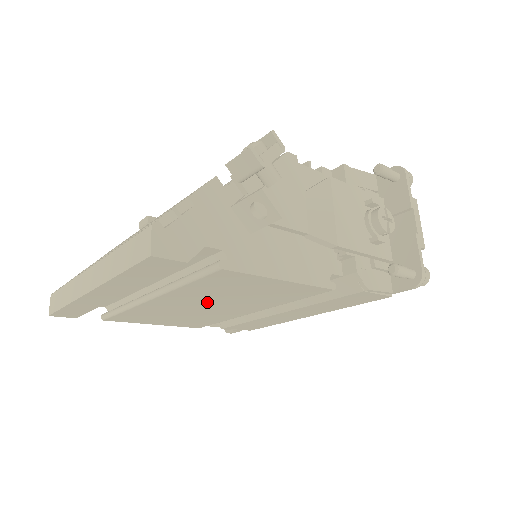
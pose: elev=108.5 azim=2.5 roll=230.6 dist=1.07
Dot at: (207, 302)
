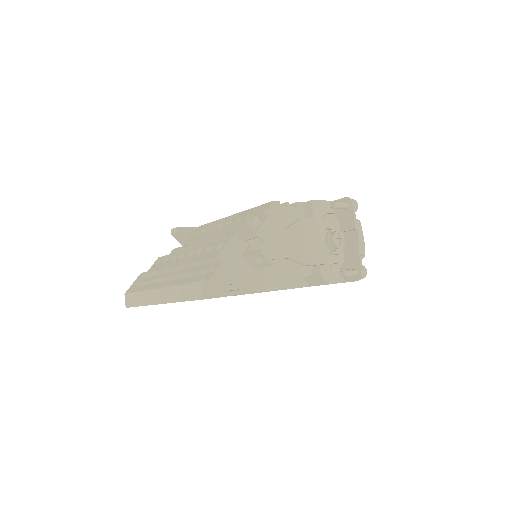
Dot at: occluded
